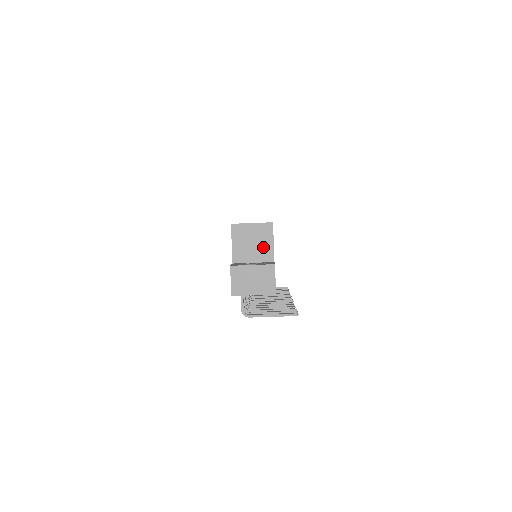
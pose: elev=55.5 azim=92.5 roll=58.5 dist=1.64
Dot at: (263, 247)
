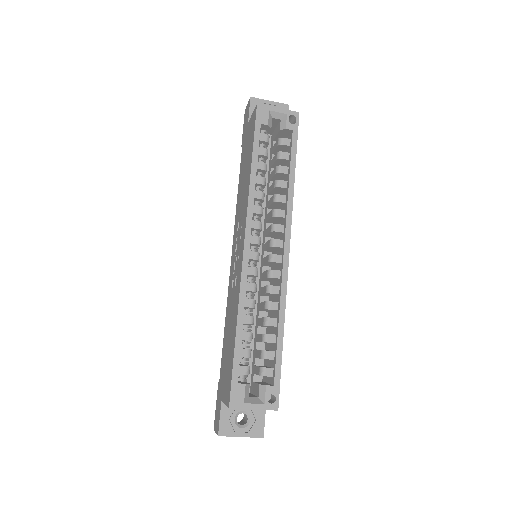
Dot at: occluded
